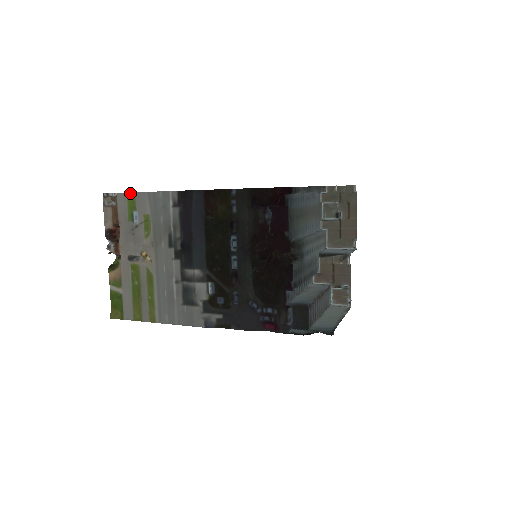
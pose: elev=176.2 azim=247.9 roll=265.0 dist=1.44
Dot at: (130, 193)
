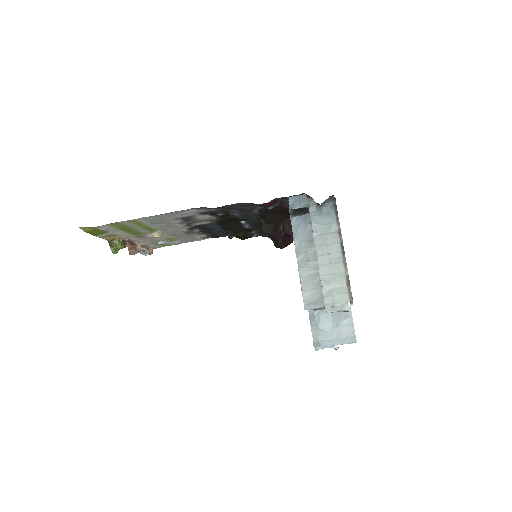
Dot at: occluded
